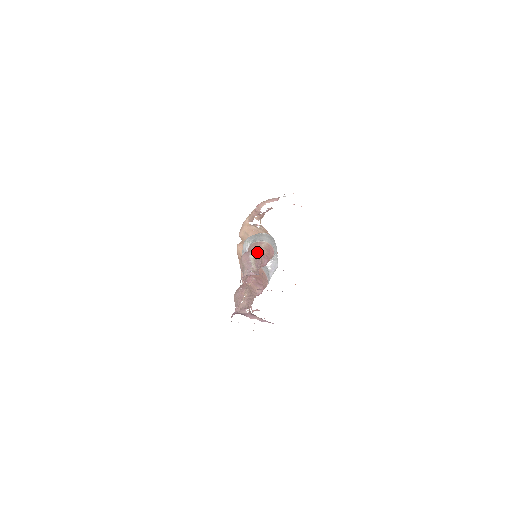
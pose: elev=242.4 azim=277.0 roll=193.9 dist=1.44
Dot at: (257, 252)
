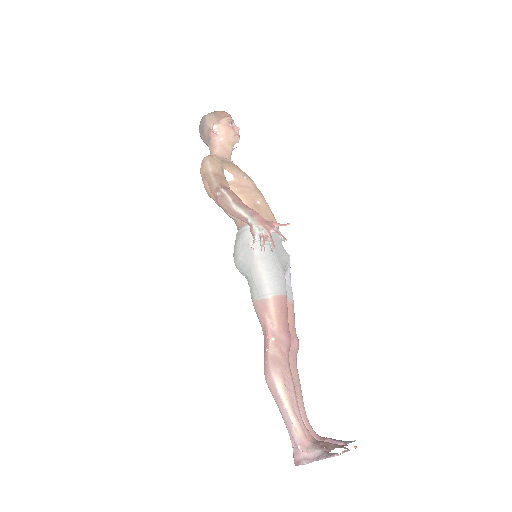
Dot at: (275, 346)
